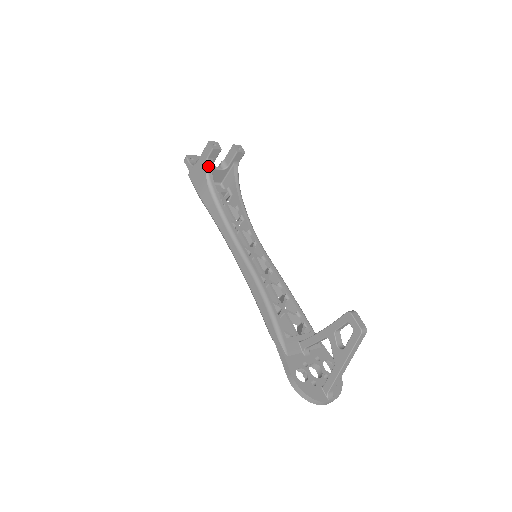
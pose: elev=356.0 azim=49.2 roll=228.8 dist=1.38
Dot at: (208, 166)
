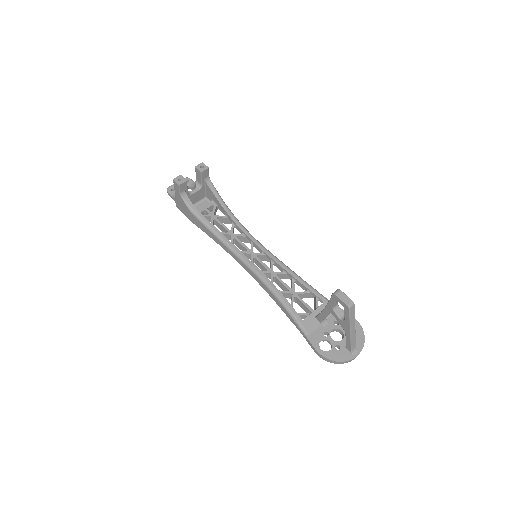
Dot at: (184, 198)
